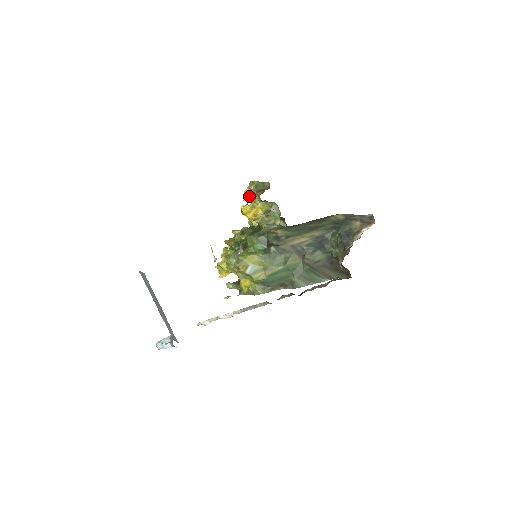
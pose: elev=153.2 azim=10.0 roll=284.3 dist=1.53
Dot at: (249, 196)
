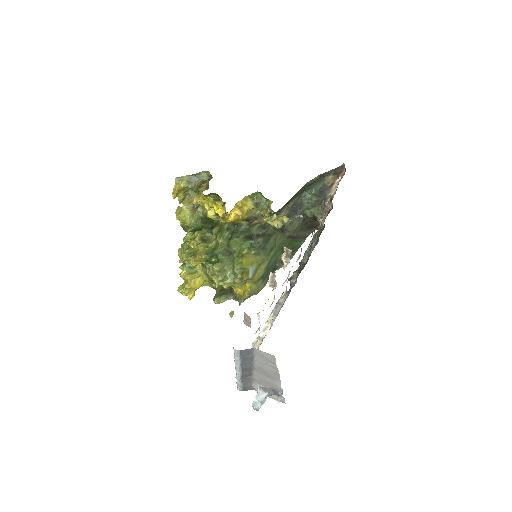
Dot at: (204, 197)
